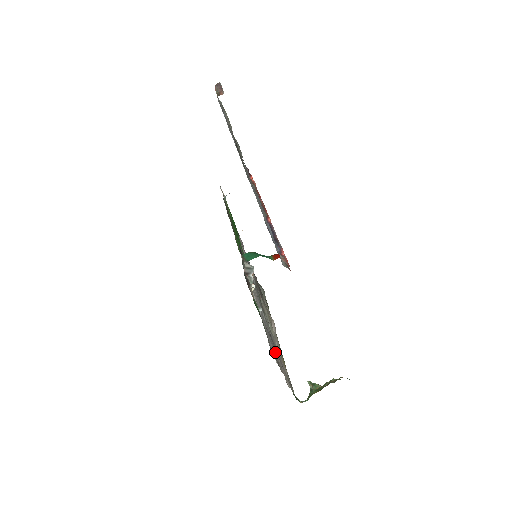
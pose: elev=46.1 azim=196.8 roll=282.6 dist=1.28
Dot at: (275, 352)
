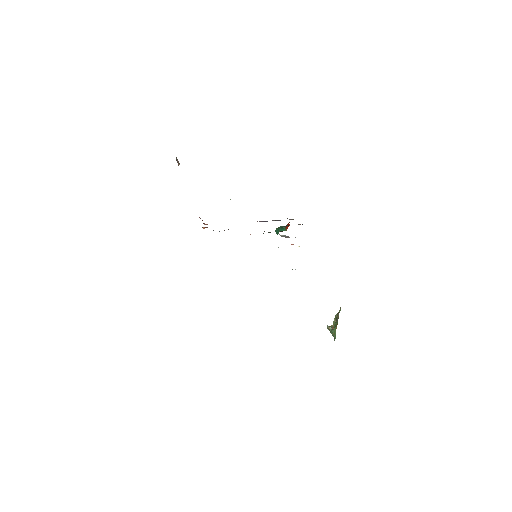
Dot at: occluded
